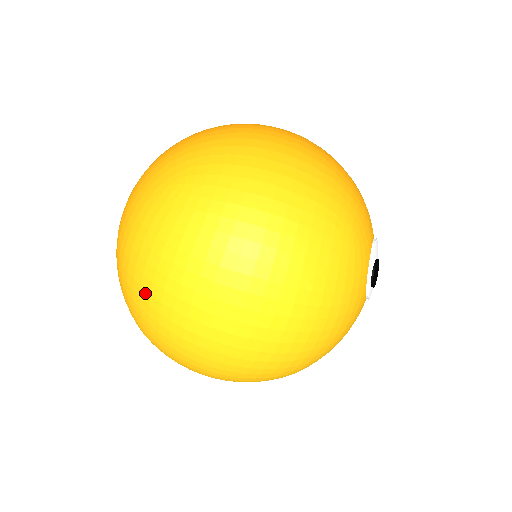
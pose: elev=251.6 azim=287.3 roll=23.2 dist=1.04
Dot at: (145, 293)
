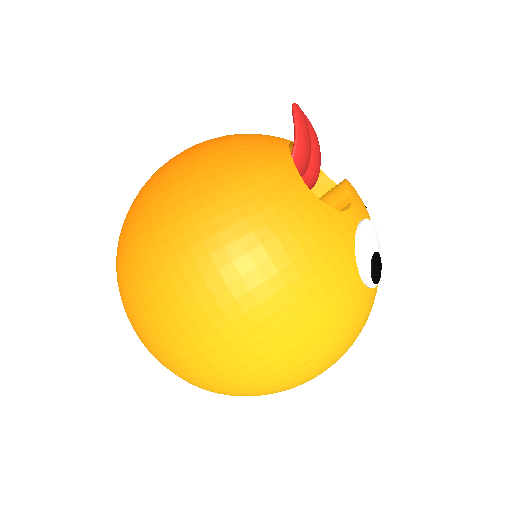
Dot at: occluded
